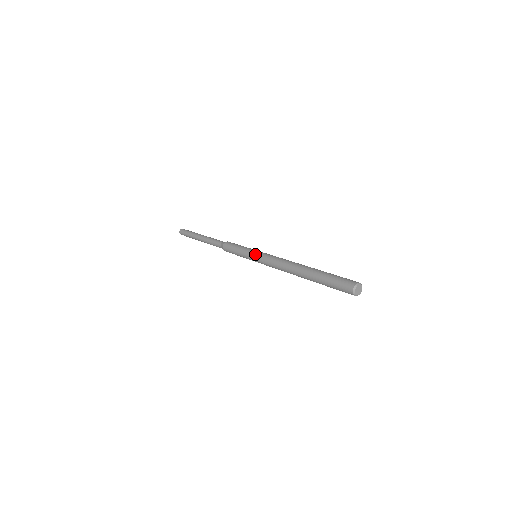
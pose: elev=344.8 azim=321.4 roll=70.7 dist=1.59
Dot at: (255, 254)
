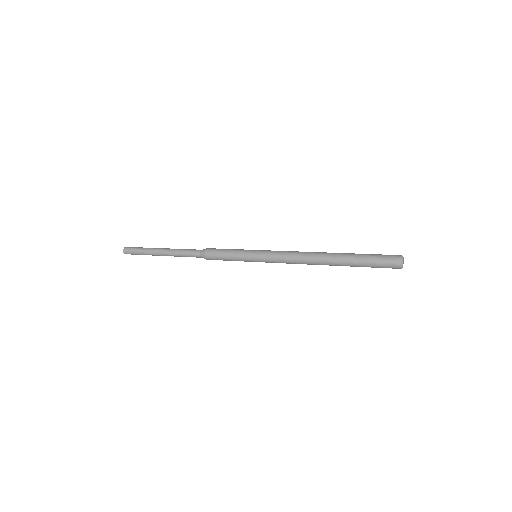
Dot at: (258, 255)
